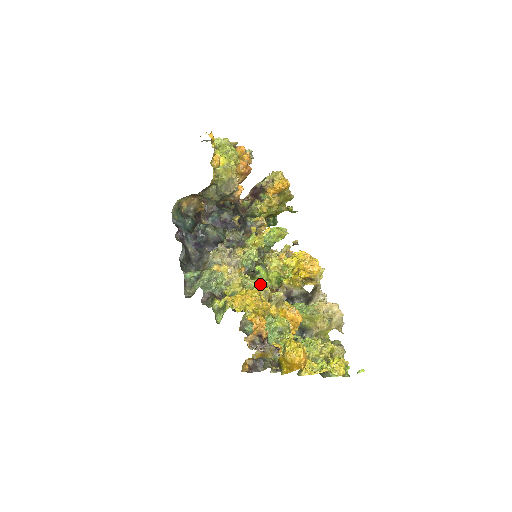
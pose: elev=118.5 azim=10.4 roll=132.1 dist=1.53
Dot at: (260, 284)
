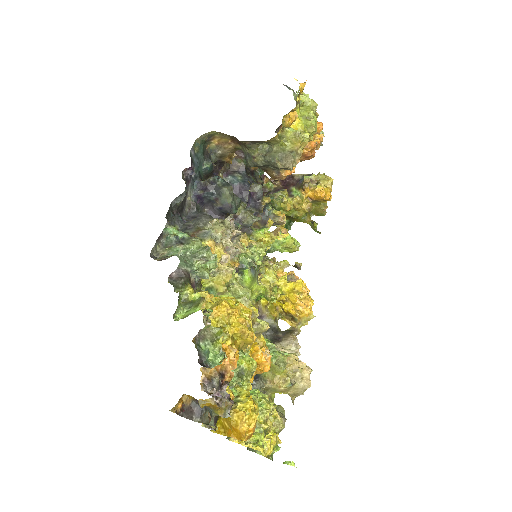
Dot at: (248, 297)
